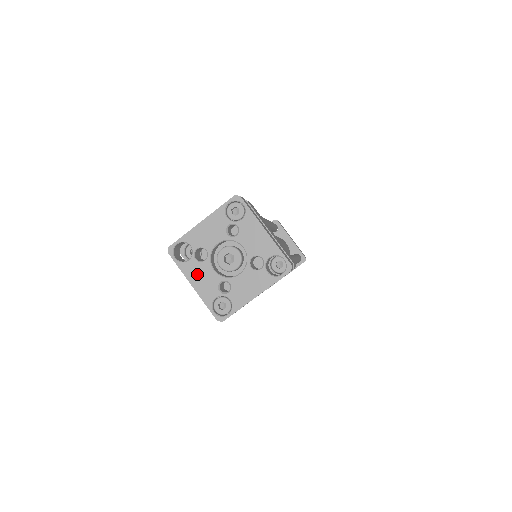
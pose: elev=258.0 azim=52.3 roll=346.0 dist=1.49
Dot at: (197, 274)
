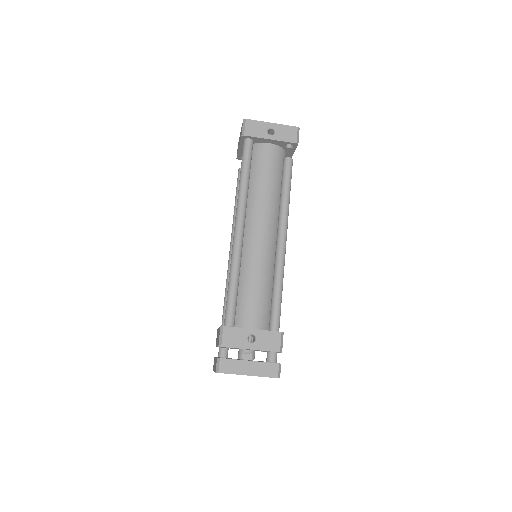
Dot at: occluded
